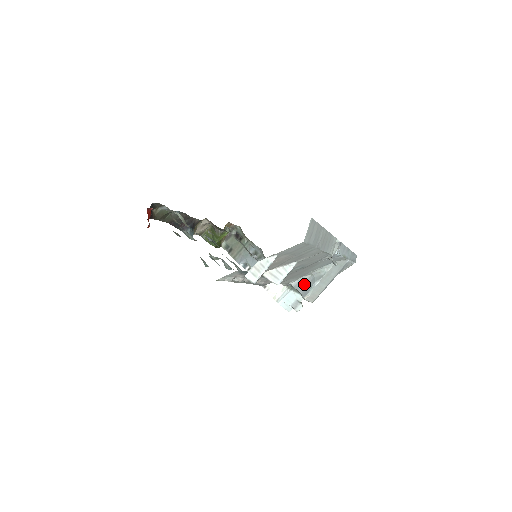
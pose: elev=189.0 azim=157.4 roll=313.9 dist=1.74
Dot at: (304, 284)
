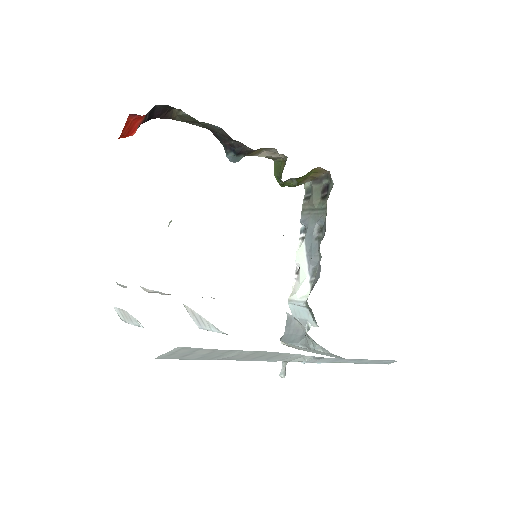
Dot at: (294, 329)
